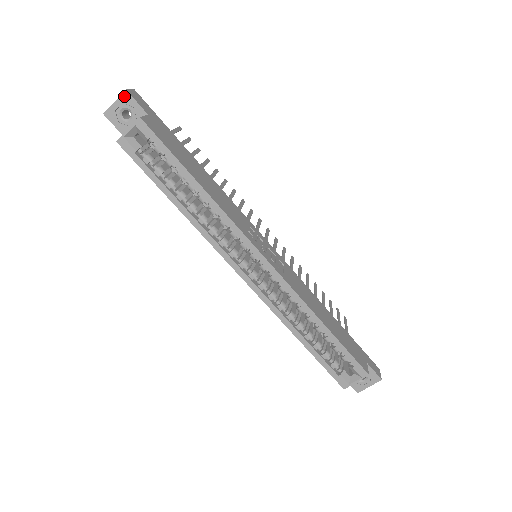
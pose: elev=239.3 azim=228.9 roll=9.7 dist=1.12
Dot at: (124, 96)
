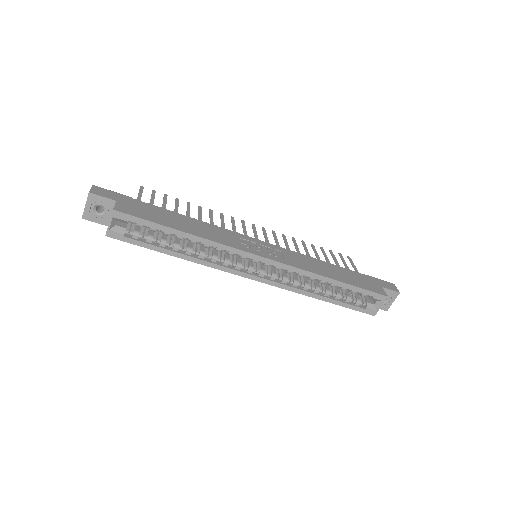
Dot at: (90, 197)
